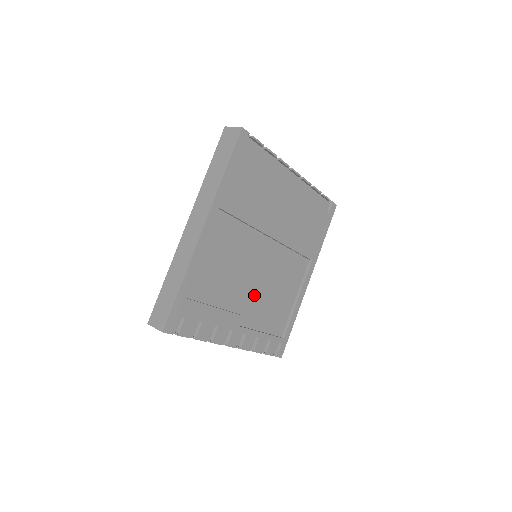
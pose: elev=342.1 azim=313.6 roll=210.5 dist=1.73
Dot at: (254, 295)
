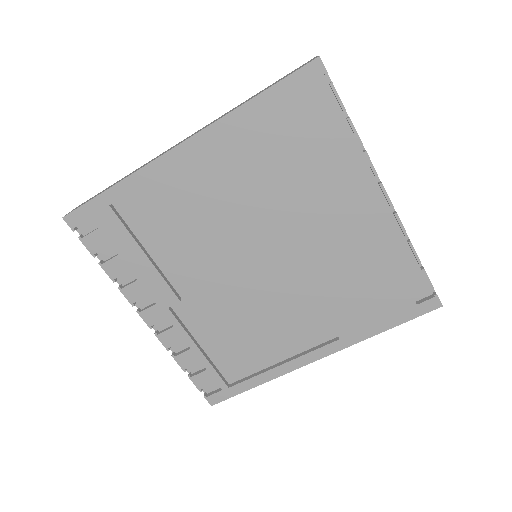
Dot at: (216, 295)
